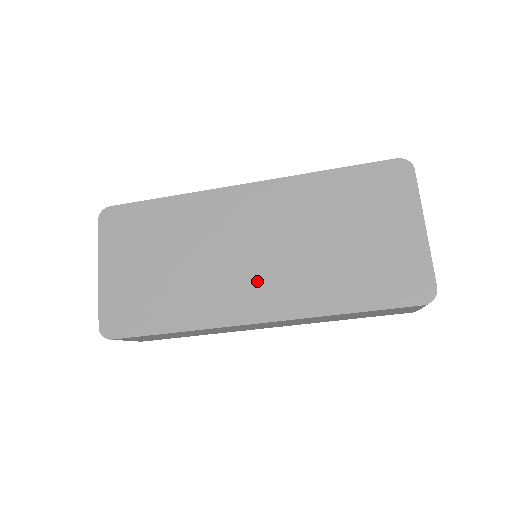
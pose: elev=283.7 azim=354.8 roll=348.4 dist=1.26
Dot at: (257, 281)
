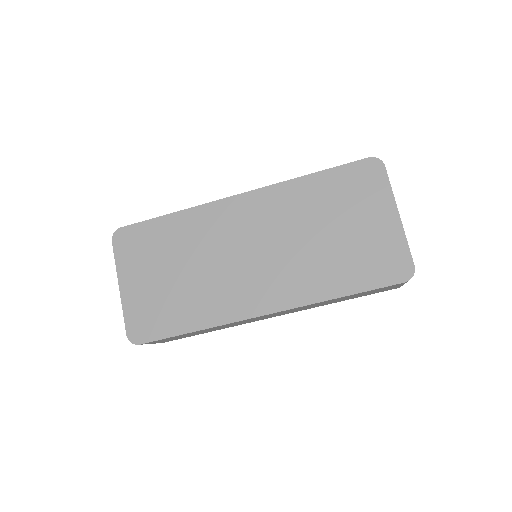
Dot at: (260, 279)
